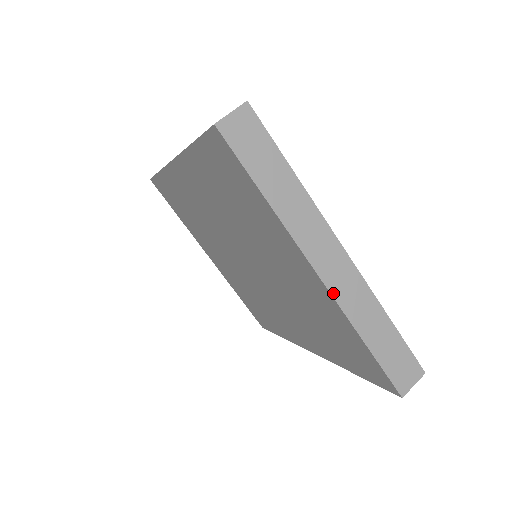
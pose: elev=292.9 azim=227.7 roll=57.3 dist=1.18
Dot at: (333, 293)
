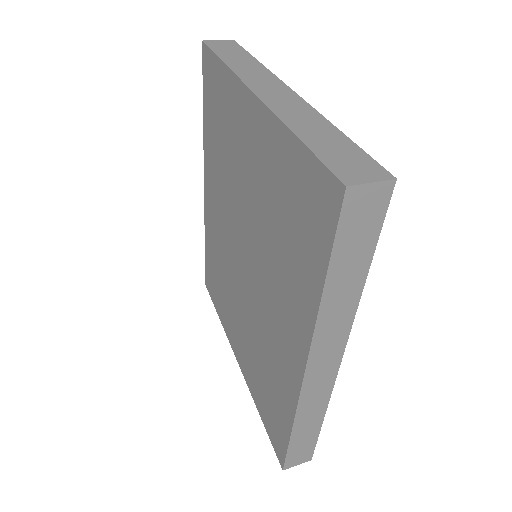
Dot at: (266, 102)
